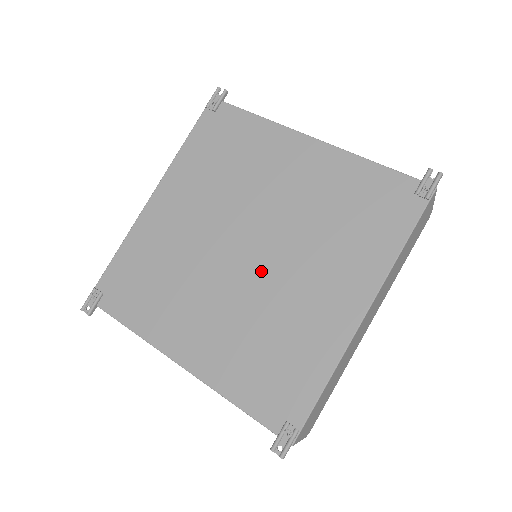
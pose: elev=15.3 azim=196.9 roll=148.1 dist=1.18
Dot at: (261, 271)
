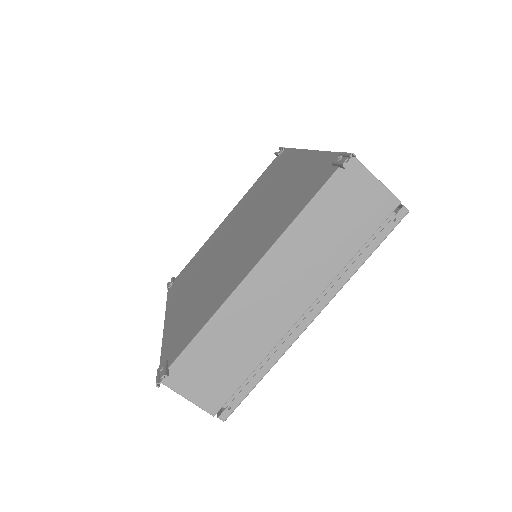
Dot at: (250, 223)
